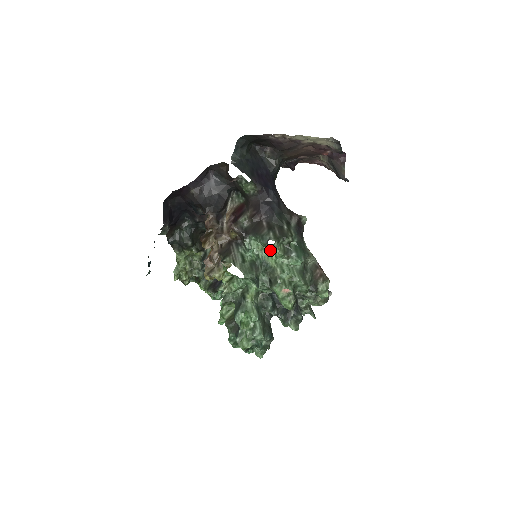
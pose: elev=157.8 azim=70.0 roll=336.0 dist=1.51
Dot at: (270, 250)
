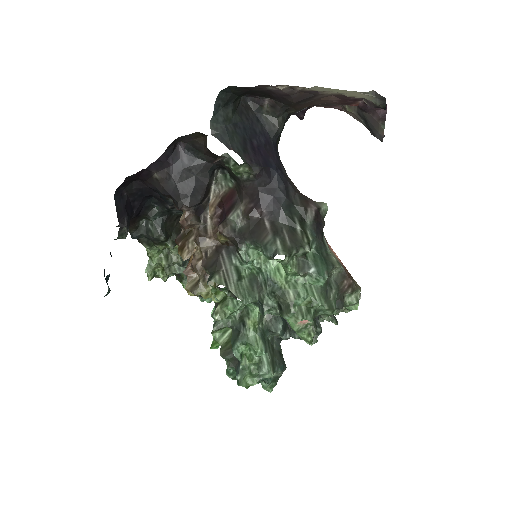
Dot at: (277, 262)
